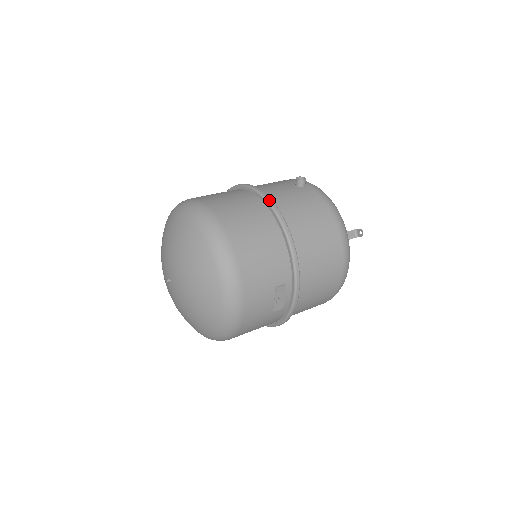
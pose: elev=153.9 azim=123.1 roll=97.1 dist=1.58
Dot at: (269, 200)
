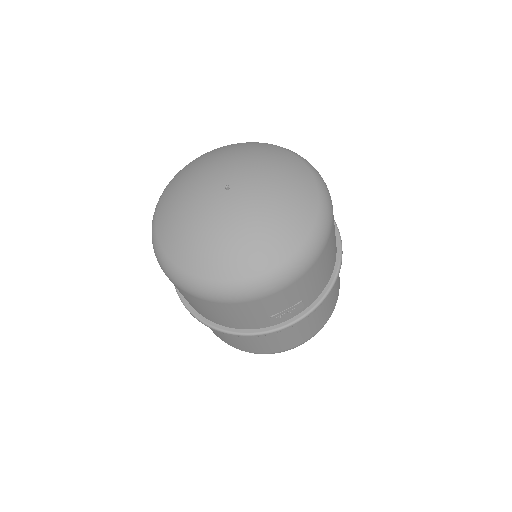
Dot at: occluded
